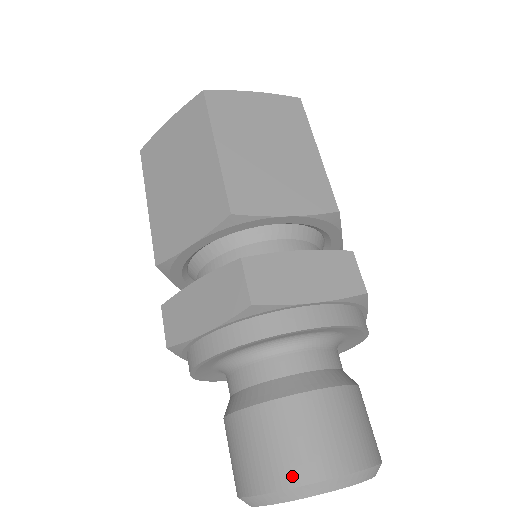
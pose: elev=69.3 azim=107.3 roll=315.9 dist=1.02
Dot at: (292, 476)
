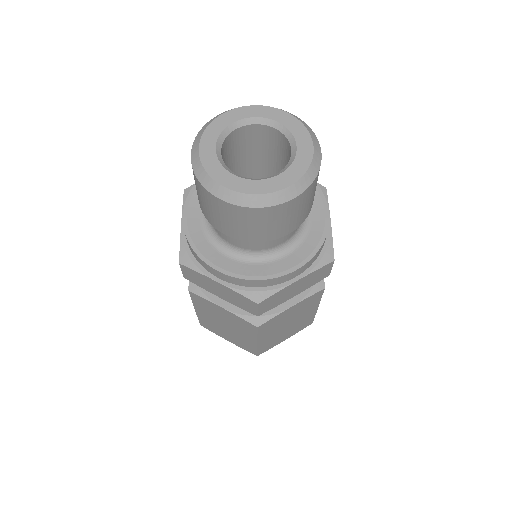
Dot at: occluded
